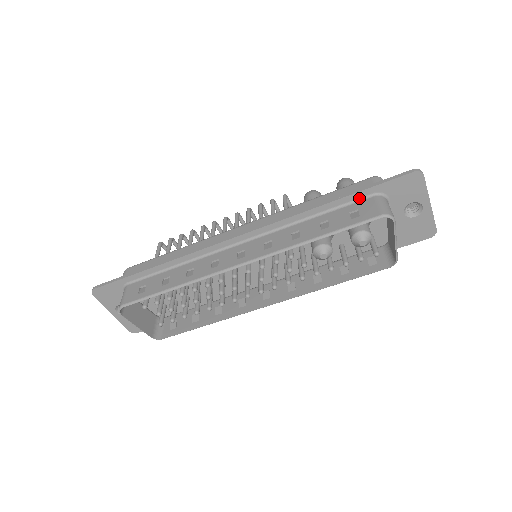
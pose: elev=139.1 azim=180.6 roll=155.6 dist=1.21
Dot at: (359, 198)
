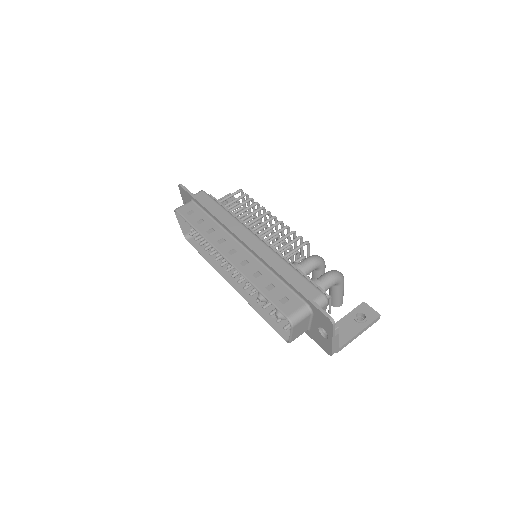
Dot at: (300, 295)
